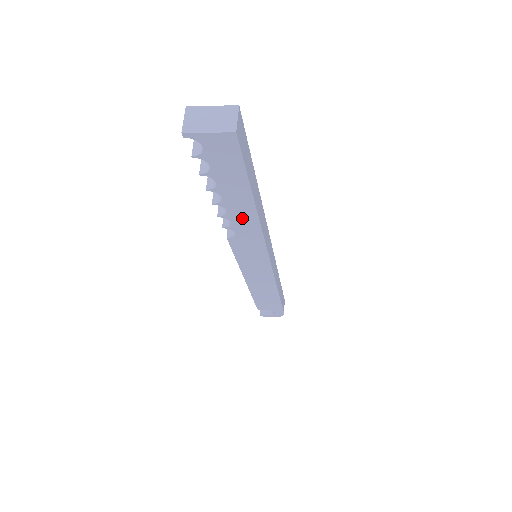
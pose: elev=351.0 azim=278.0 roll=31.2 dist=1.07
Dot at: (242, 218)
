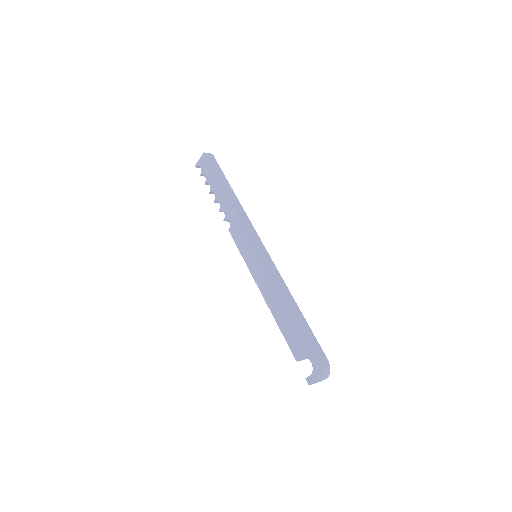
Dot at: (225, 205)
